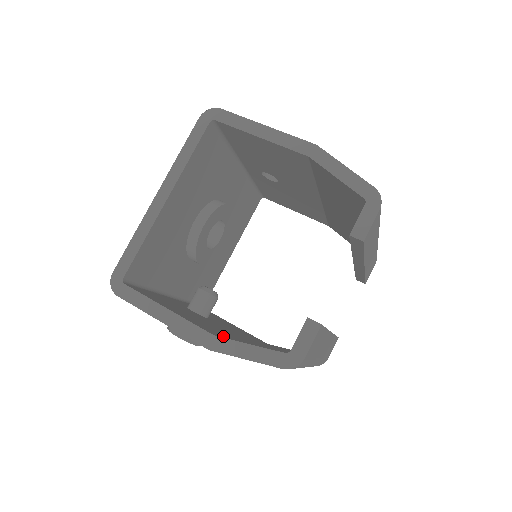
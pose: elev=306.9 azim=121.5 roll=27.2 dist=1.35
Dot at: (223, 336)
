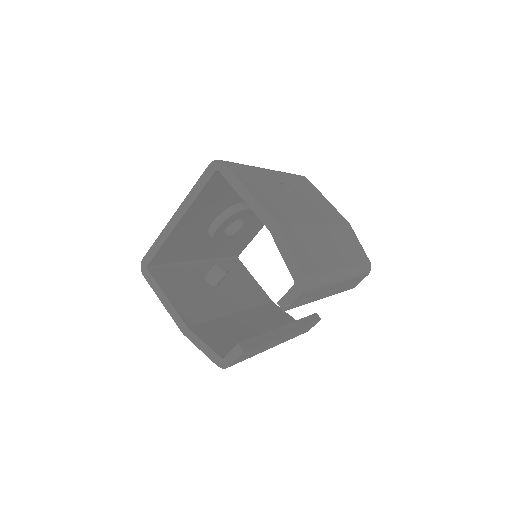
Dot at: (201, 322)
